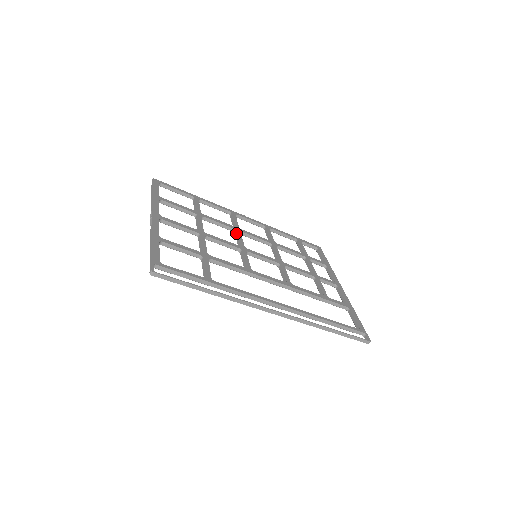
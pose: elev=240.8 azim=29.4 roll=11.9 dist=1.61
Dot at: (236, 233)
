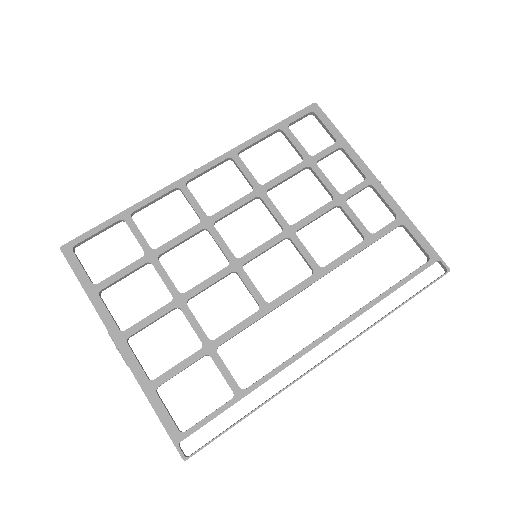
Dot at: occluded
